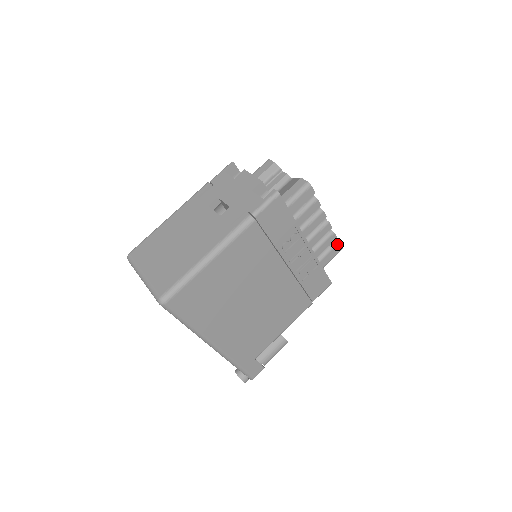
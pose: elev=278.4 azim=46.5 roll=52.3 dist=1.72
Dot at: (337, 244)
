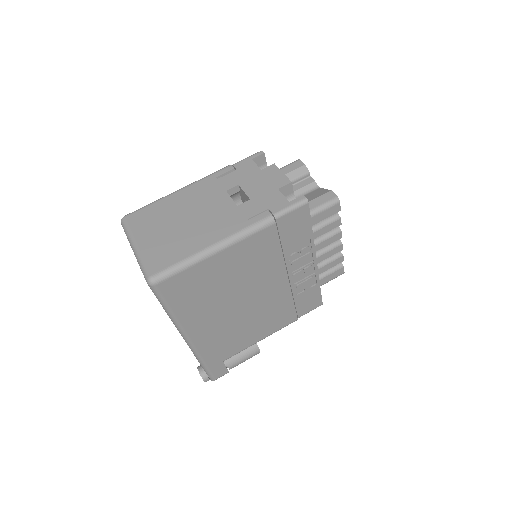
Dot at: (341, 267)
